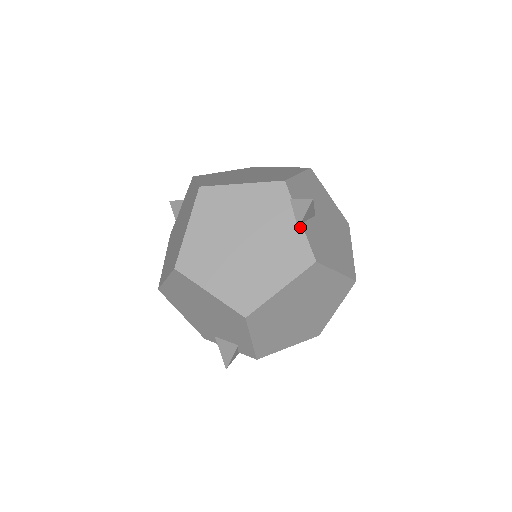
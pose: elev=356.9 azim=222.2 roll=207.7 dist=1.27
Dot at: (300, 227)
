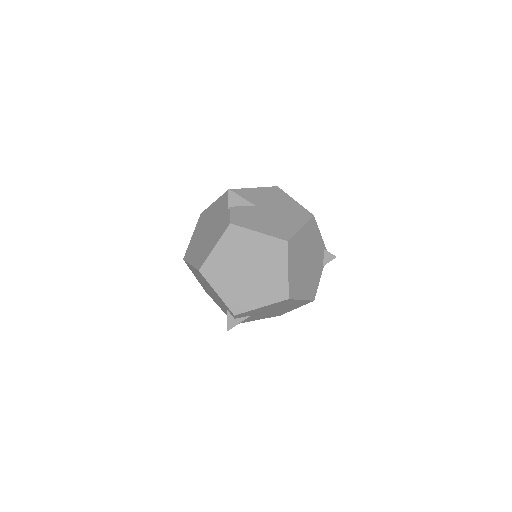
Dot at: (228, 209)
